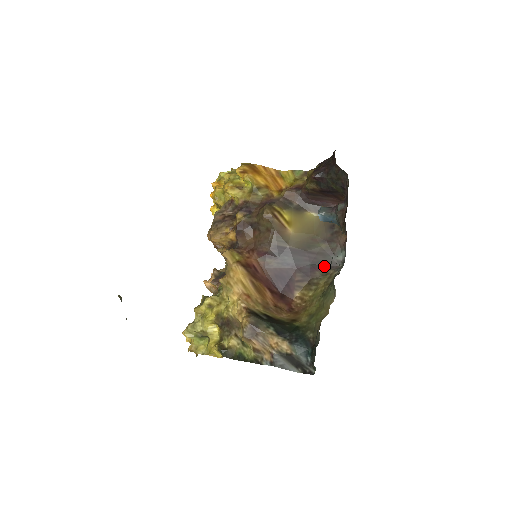
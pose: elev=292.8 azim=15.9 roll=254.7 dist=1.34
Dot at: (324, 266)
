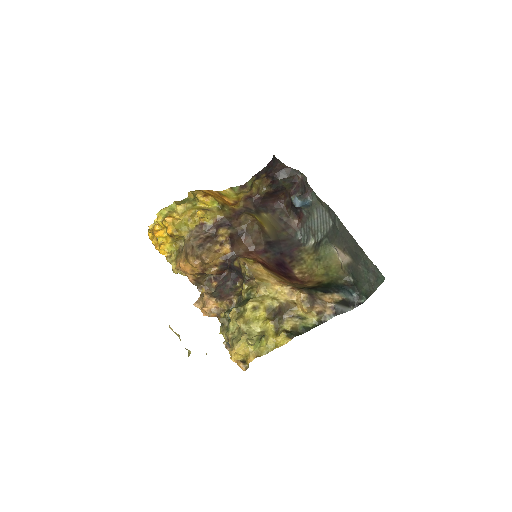
Dot at: (295, 246)
